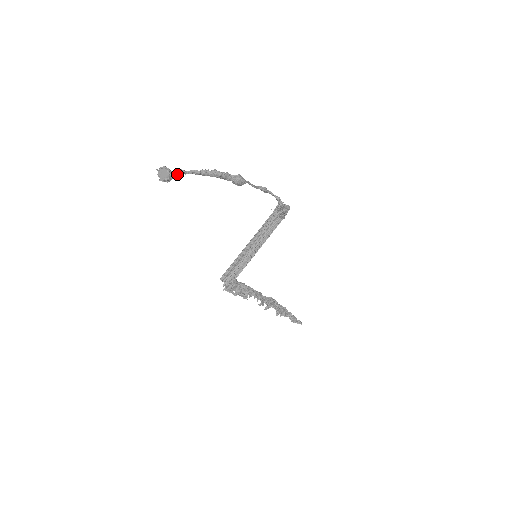
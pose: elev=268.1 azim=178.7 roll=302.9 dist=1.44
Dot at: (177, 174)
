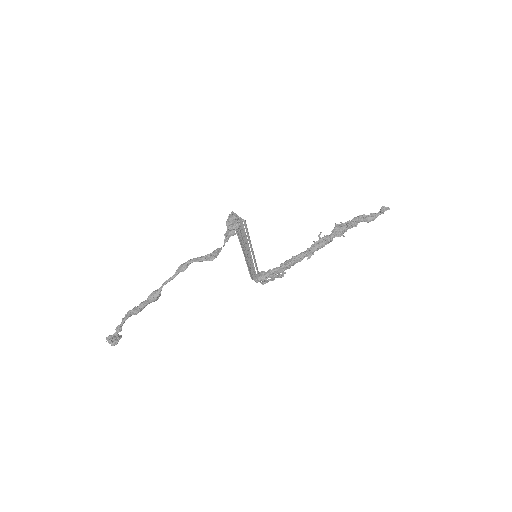
Dot at: (118, 332)
